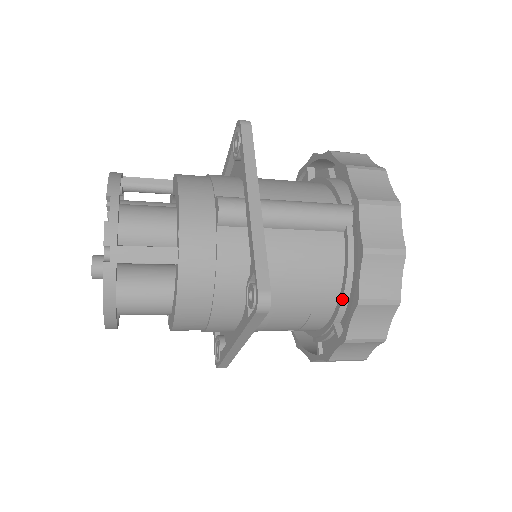
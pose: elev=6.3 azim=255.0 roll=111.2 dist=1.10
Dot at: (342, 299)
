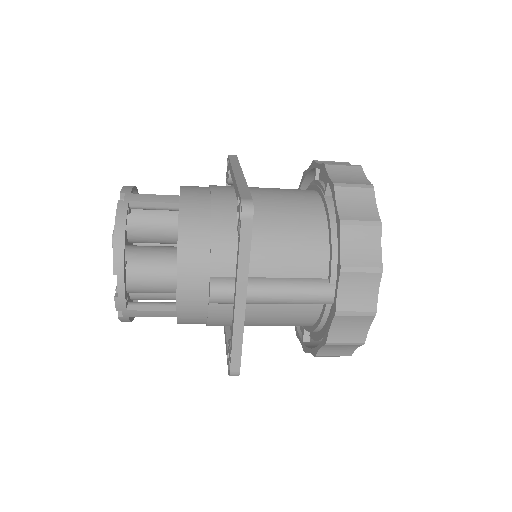
Dot at: occluded
